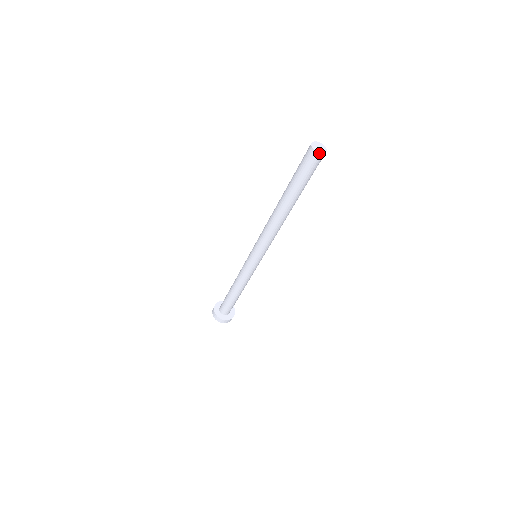
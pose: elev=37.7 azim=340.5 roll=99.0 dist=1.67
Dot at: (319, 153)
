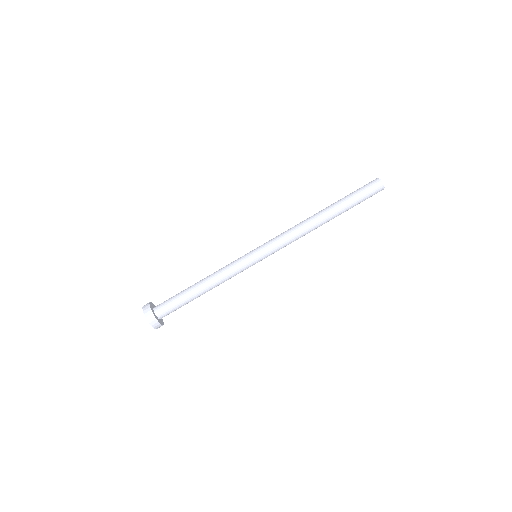
Dot at: (379, 179)
